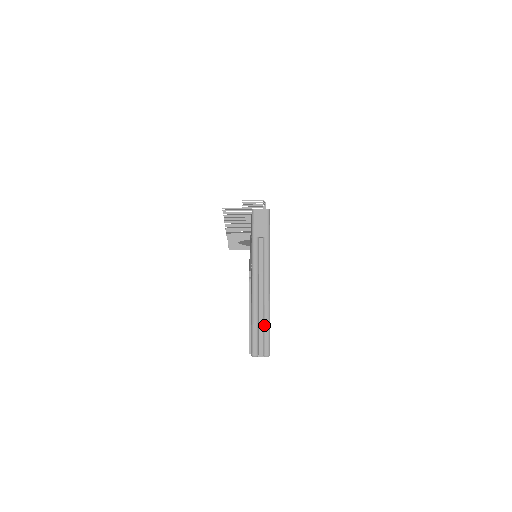
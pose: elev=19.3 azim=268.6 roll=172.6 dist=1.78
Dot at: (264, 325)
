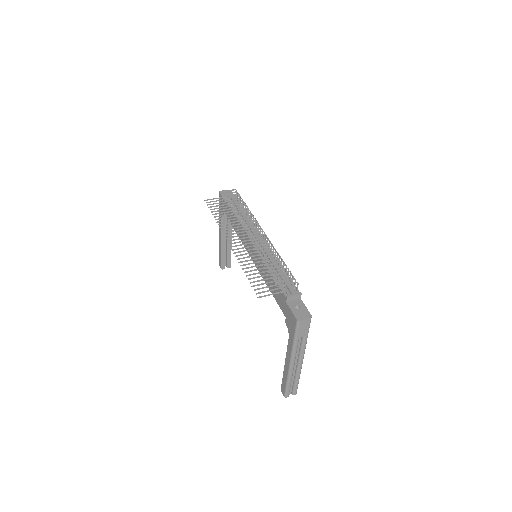
Dot at: (296, 382)
